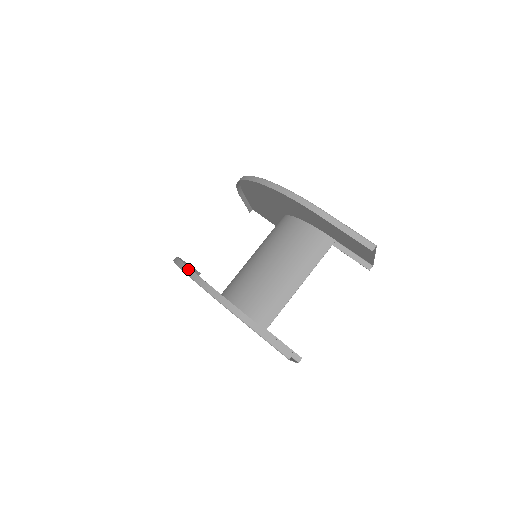
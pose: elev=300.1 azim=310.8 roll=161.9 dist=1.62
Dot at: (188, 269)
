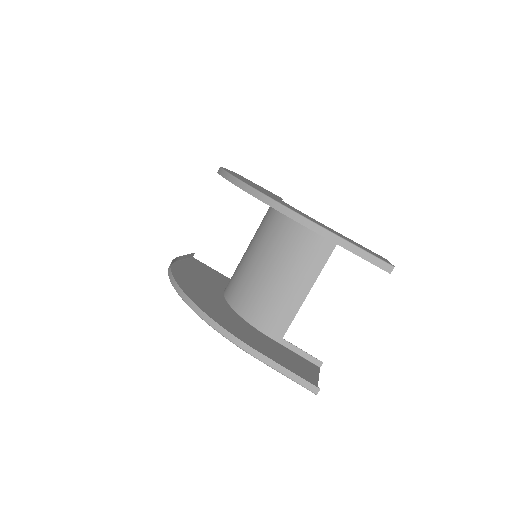
Dot at: (190, 302)
